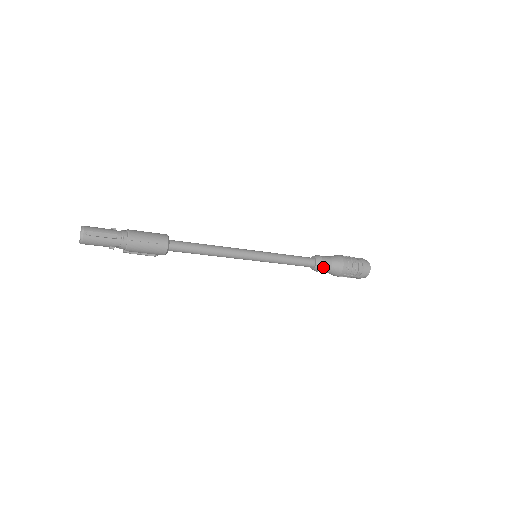
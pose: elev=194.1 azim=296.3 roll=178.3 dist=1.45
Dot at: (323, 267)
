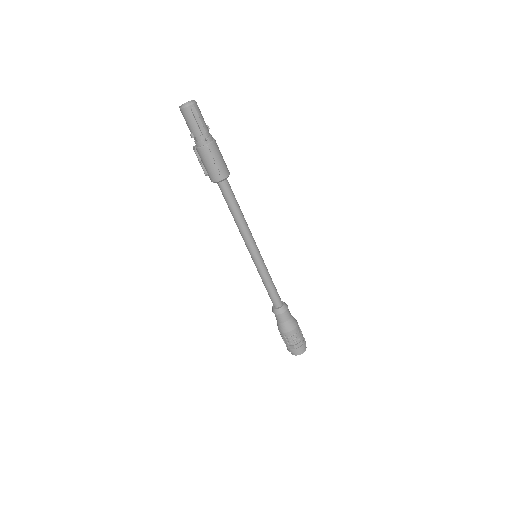
Dot at: (280, 315)
